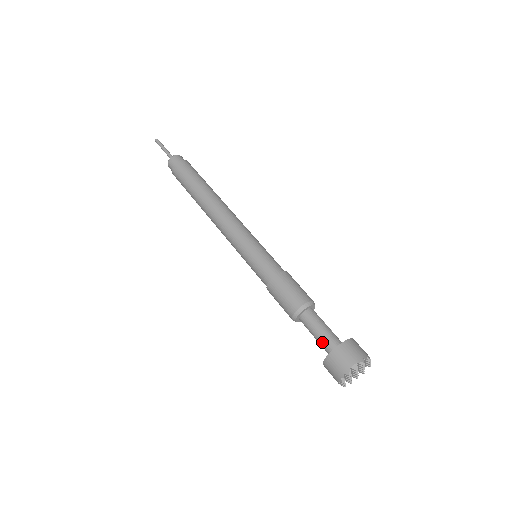
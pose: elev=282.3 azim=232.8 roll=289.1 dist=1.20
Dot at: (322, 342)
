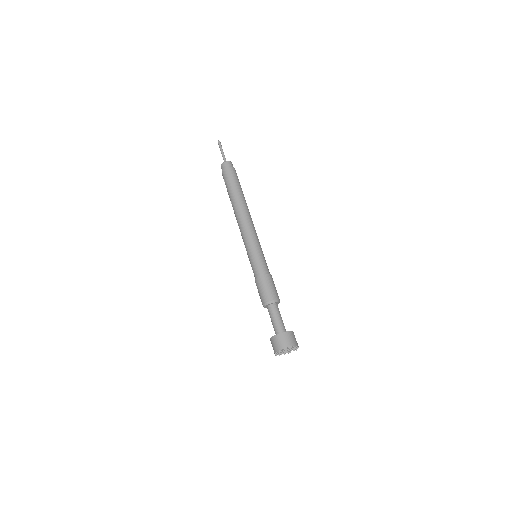
Dot at: (276, 326)
